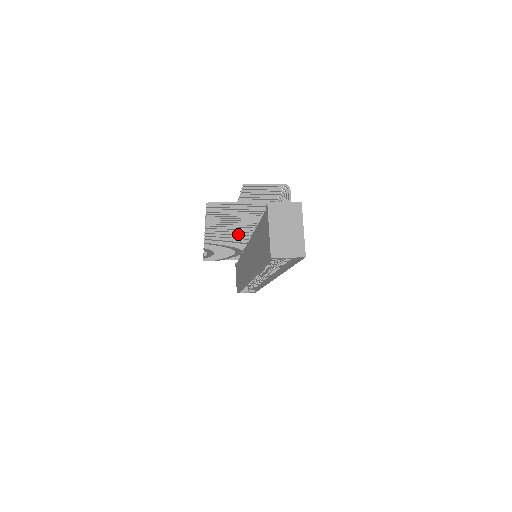
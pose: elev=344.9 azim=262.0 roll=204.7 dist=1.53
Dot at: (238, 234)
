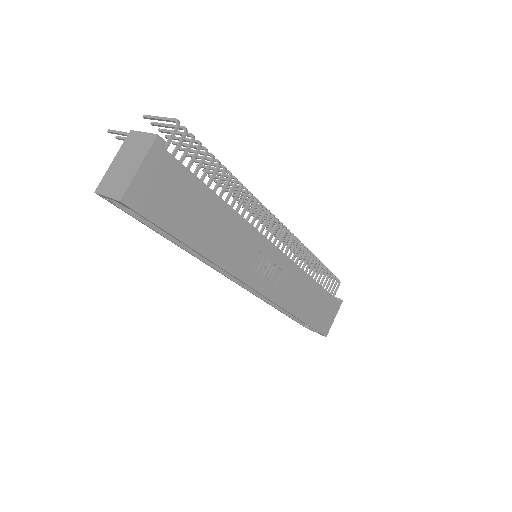
Dot at: occluded
